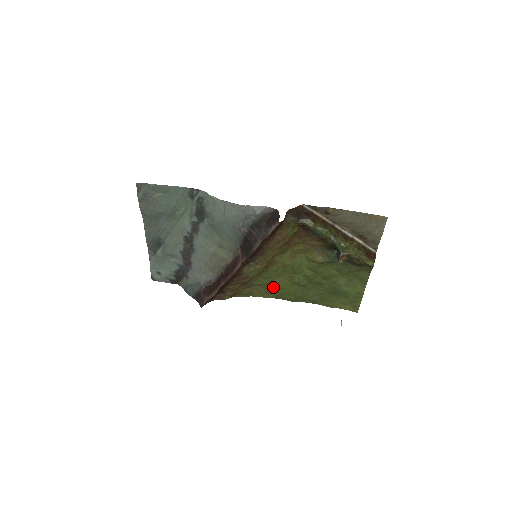
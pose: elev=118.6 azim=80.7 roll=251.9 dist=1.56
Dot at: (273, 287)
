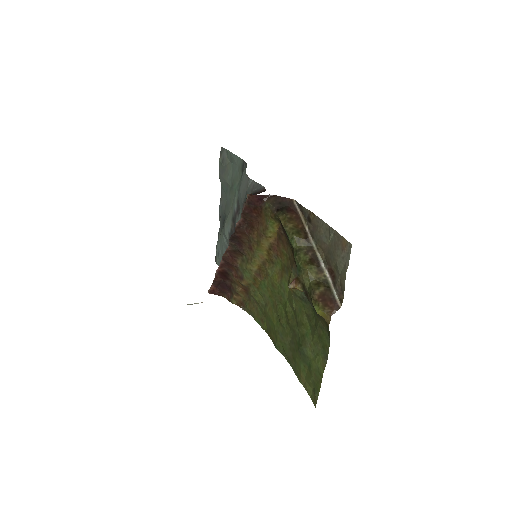
Dot at: (266, 313)
